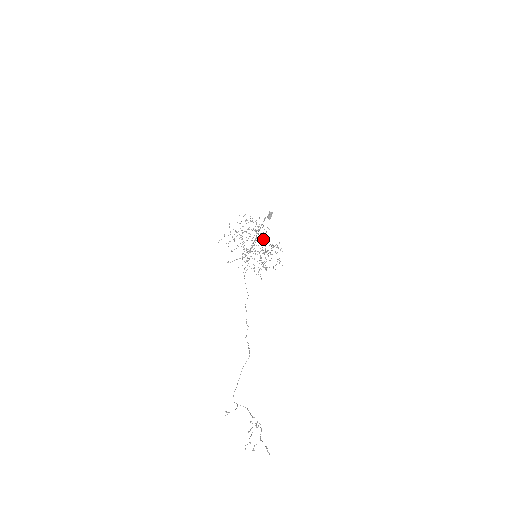
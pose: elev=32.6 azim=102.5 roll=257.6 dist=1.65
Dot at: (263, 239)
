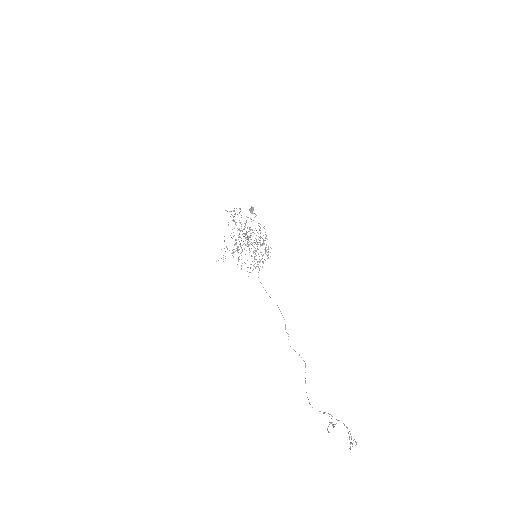
Dot at: occluded
